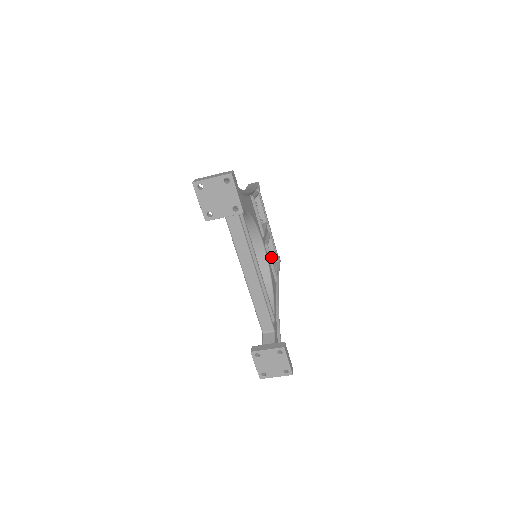
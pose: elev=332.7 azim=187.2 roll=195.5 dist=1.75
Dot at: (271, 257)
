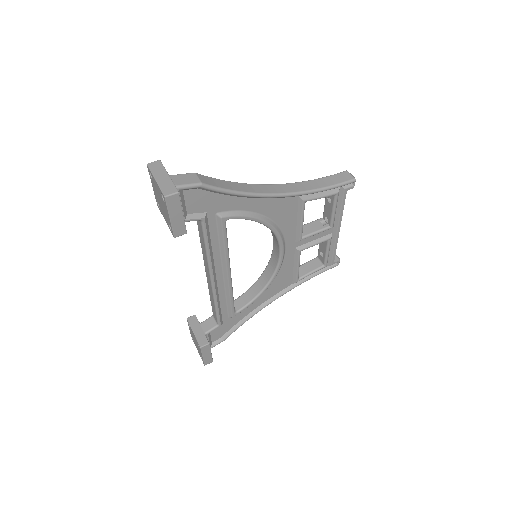
Dot at: (299, 262)
